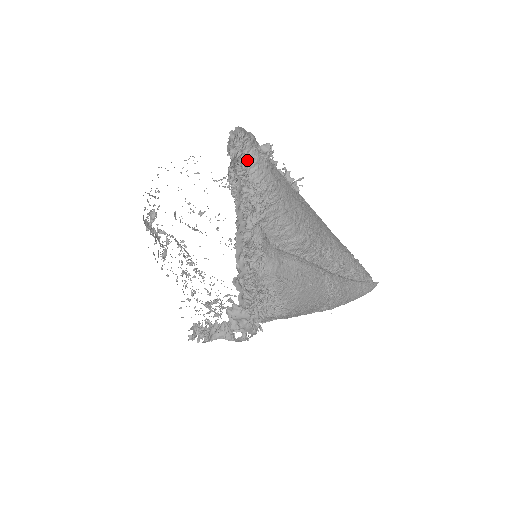
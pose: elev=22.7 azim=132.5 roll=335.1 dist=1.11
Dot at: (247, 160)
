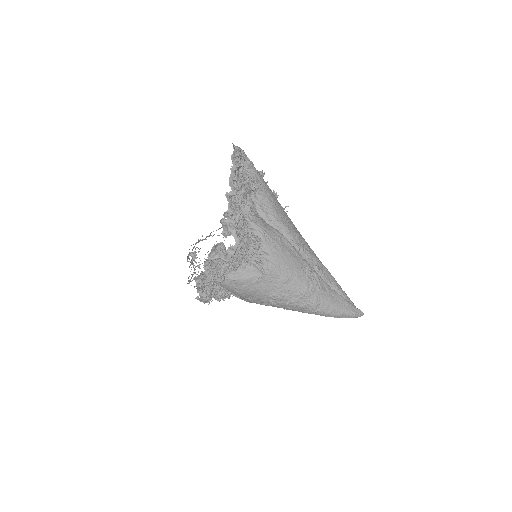
Dot at: (247, 168)
